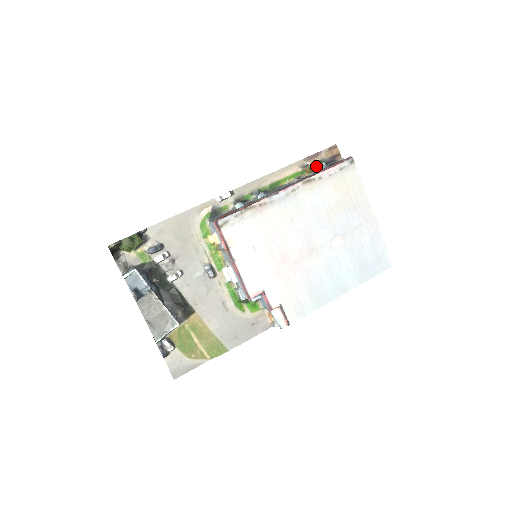
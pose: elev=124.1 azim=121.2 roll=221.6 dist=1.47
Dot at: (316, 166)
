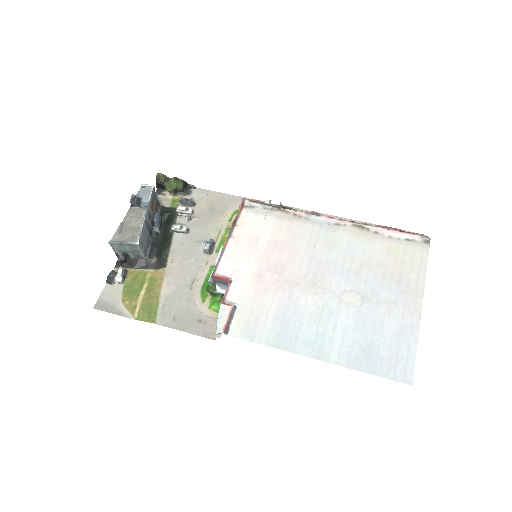
Dot at: occluded
